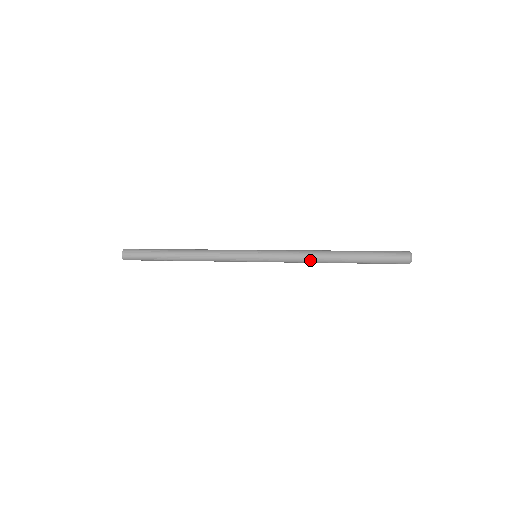
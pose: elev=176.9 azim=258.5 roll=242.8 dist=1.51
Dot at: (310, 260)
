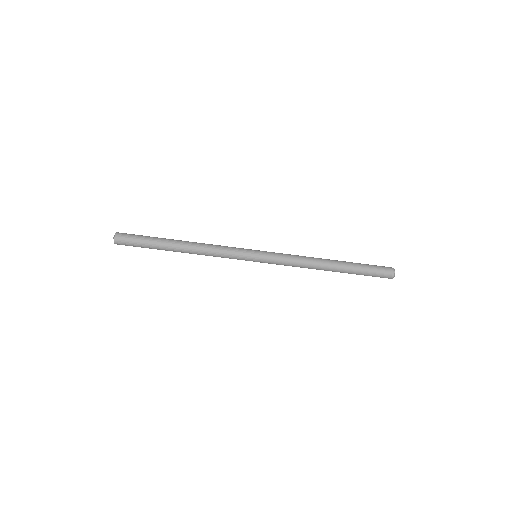
Dot at: (308, 265)
